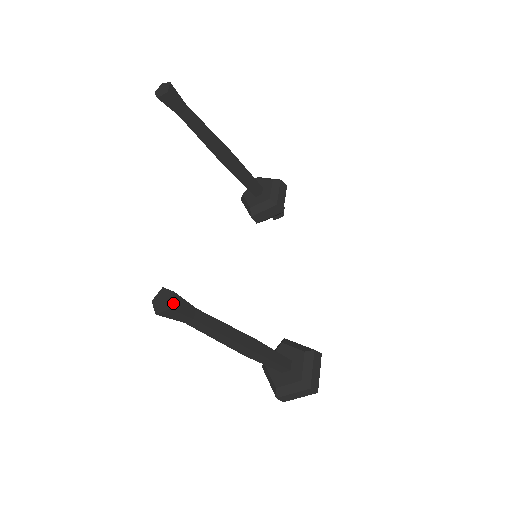
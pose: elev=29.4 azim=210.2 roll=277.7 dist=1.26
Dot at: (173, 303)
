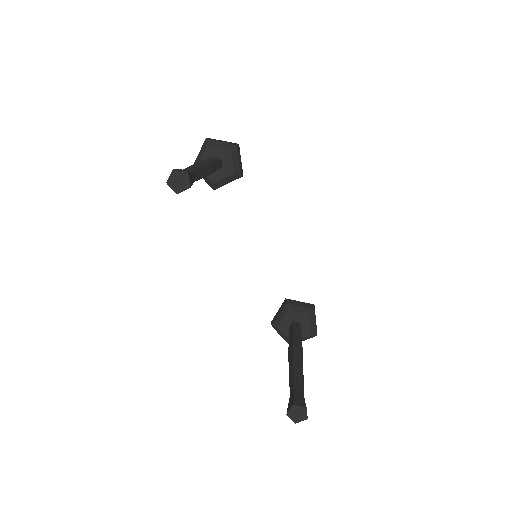
Dot at: occluded
